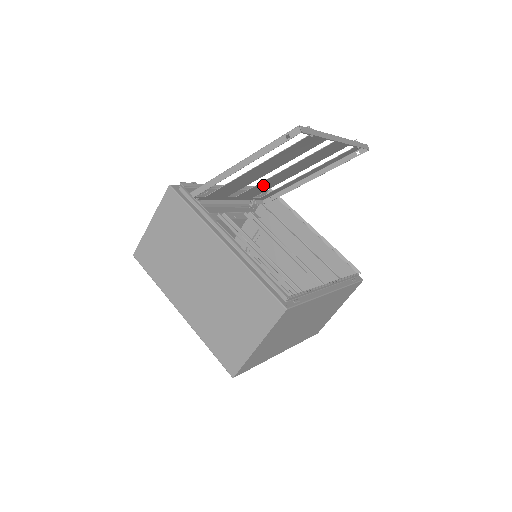
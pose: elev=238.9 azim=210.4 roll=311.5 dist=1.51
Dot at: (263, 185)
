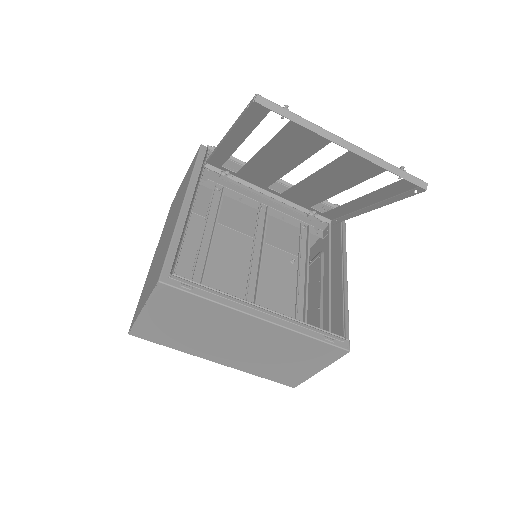
Dot at: (306, 190)
